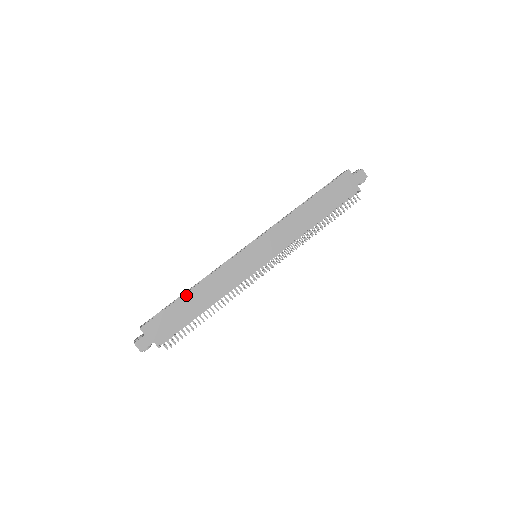
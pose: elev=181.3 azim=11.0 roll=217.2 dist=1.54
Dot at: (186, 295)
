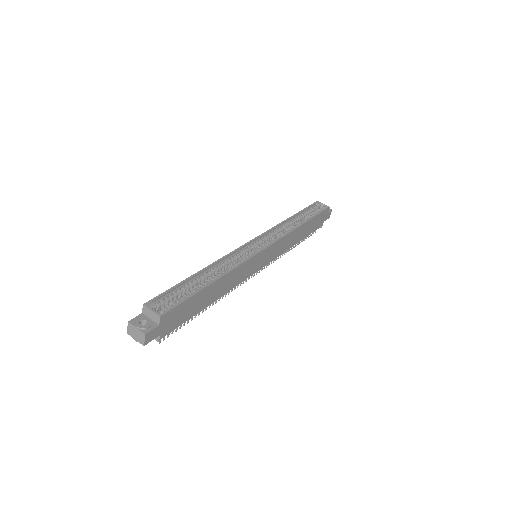
Dot at: (210, 285)
